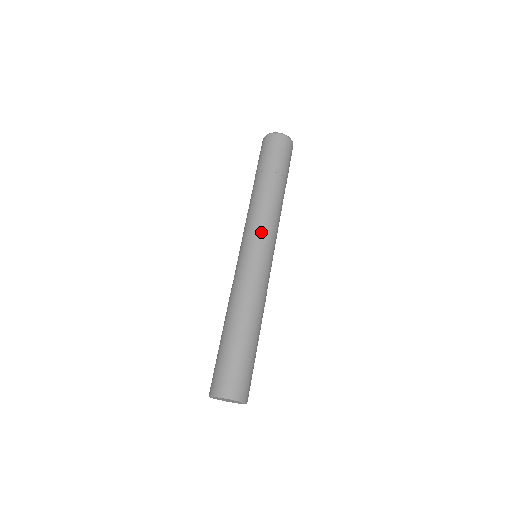
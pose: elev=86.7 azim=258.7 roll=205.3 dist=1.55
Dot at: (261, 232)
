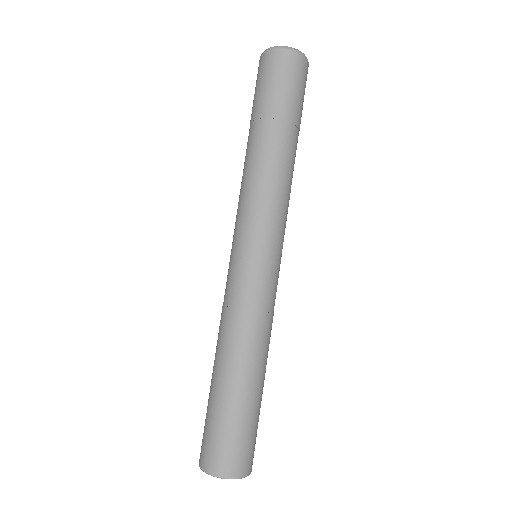
Dot at: (267, 226)
